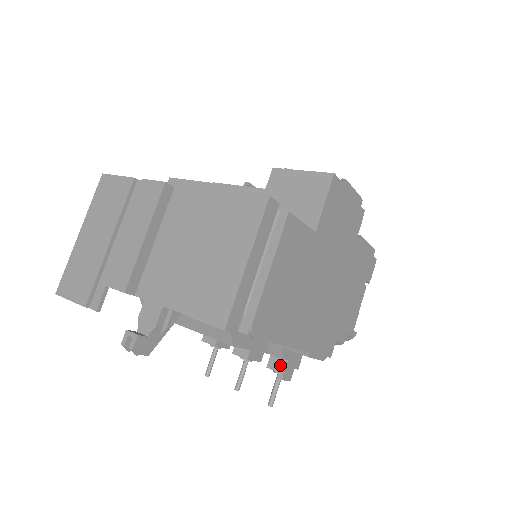
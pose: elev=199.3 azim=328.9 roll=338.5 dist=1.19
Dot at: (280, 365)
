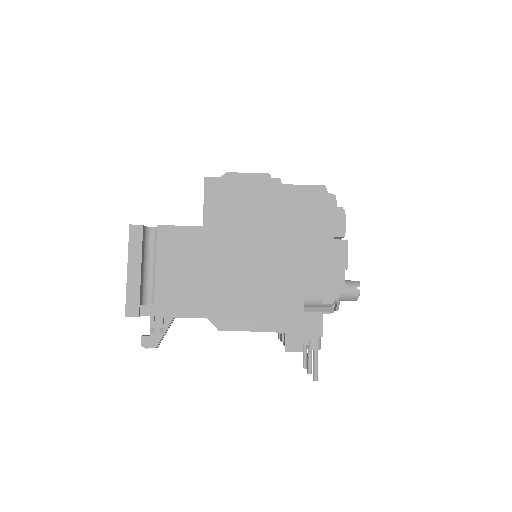
Dot at: (284, 339)
